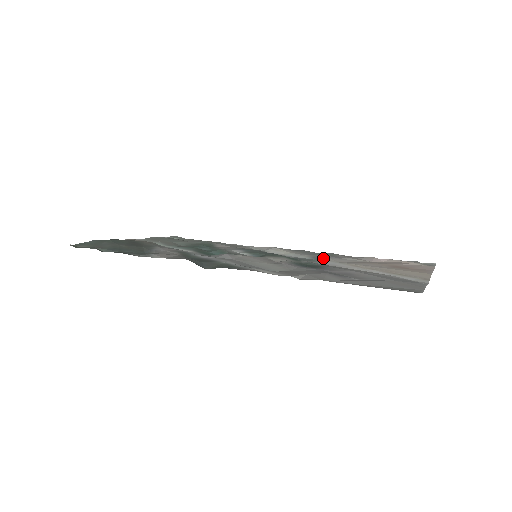
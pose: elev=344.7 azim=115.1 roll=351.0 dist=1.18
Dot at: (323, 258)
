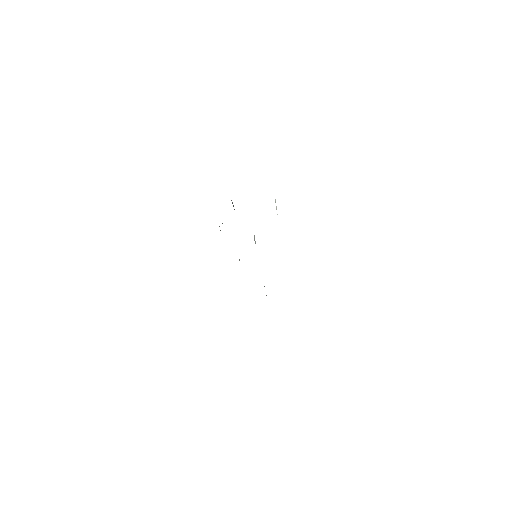
Dot at: occluded
